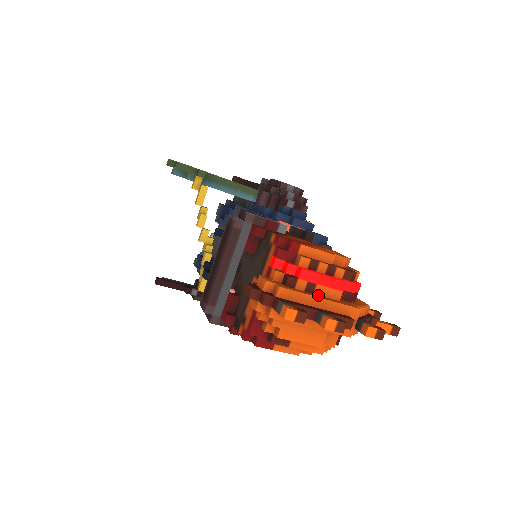
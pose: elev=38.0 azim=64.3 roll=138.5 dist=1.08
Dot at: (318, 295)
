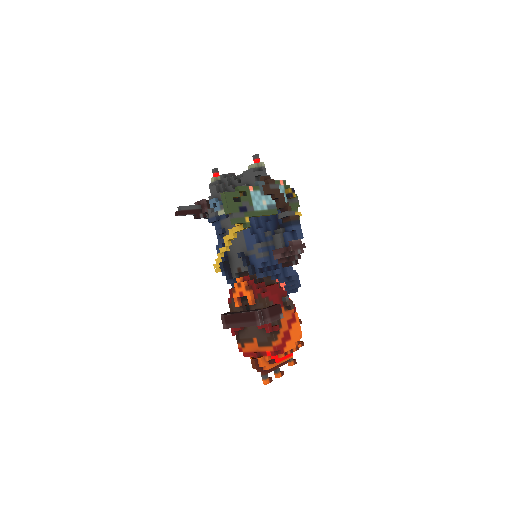
Dot at: occluded
